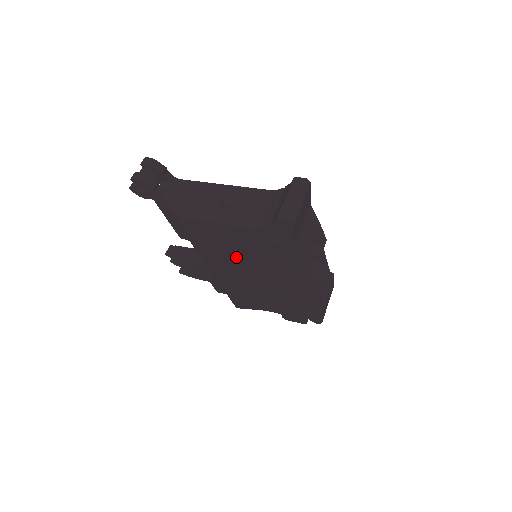
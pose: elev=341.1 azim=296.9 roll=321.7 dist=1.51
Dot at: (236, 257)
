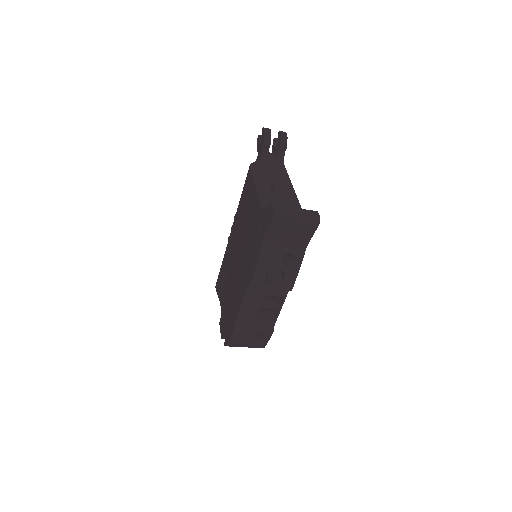
Dot at: (242, 229)
